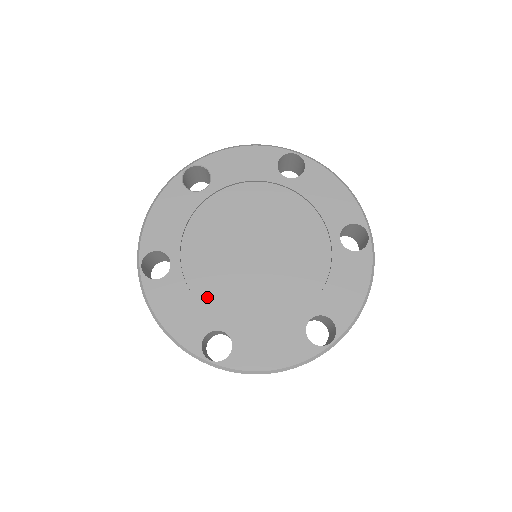
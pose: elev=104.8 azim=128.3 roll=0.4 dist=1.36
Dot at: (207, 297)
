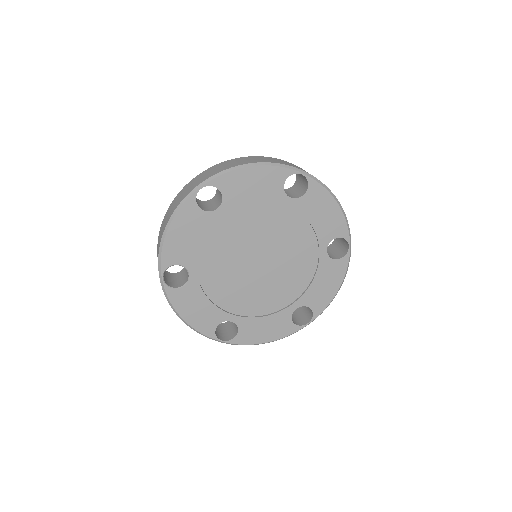
Dot at: (268, 308)
